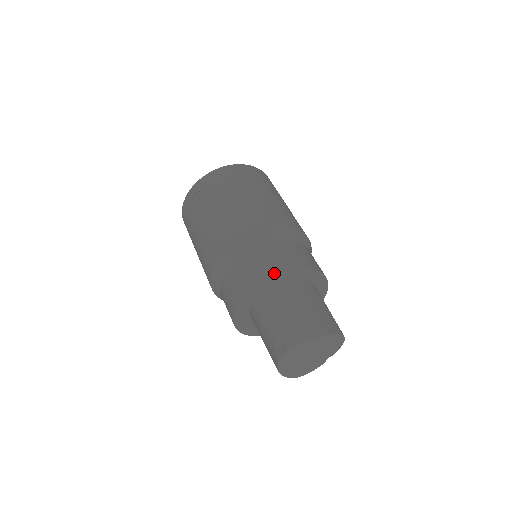
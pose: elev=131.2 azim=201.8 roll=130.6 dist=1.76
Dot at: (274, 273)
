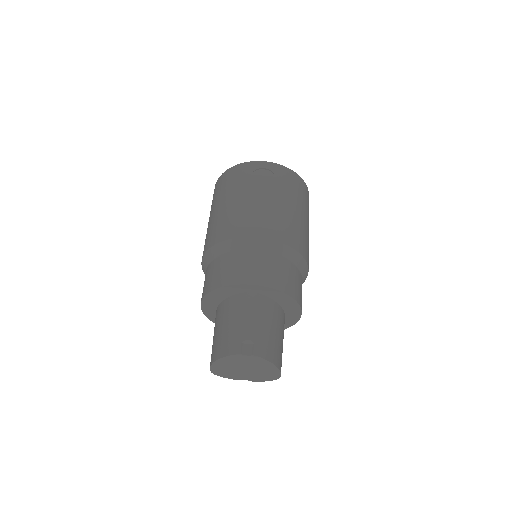
Dot at: (287, 292)
